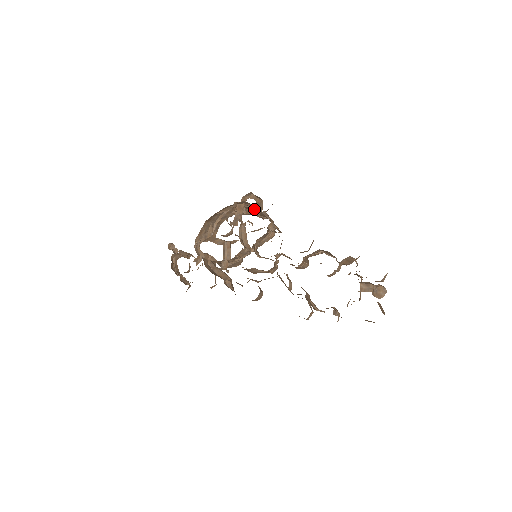
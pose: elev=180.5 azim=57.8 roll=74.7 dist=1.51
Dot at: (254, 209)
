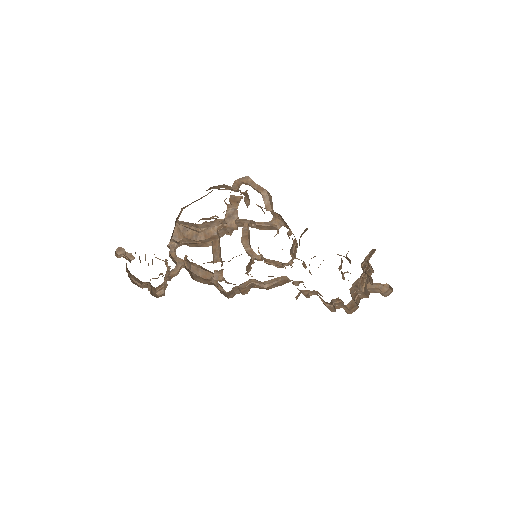
Dot at: (260, 207)
